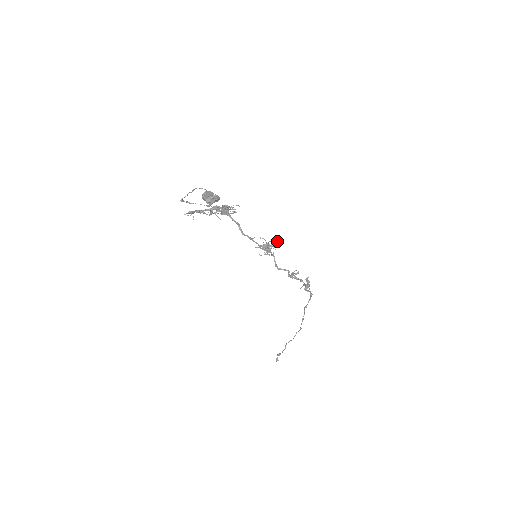
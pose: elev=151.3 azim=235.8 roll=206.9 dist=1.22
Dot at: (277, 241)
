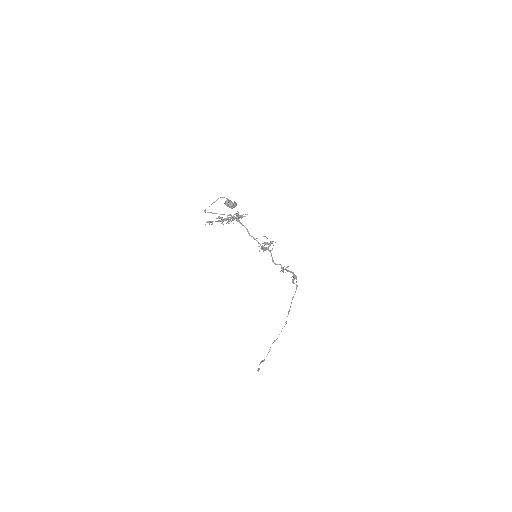
Dot at: (272, 241)
